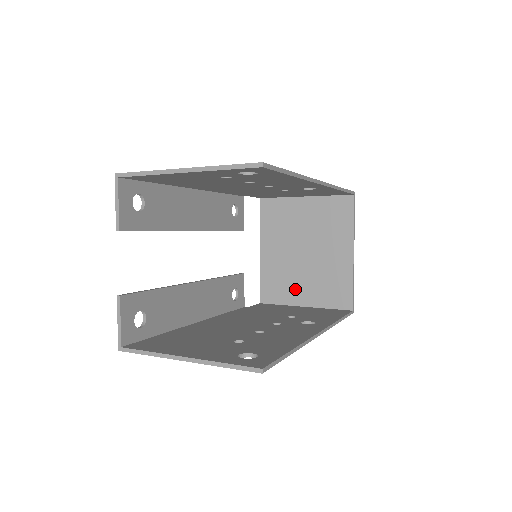
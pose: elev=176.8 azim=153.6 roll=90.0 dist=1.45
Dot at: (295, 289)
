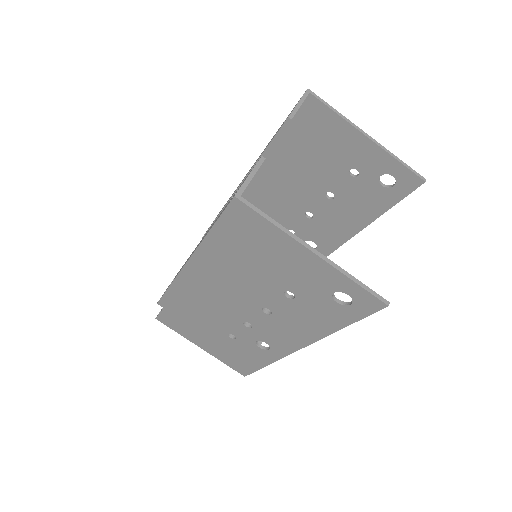
Dot at: occluded
